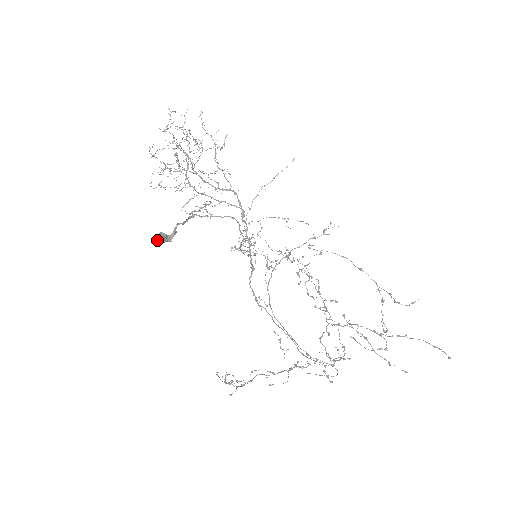
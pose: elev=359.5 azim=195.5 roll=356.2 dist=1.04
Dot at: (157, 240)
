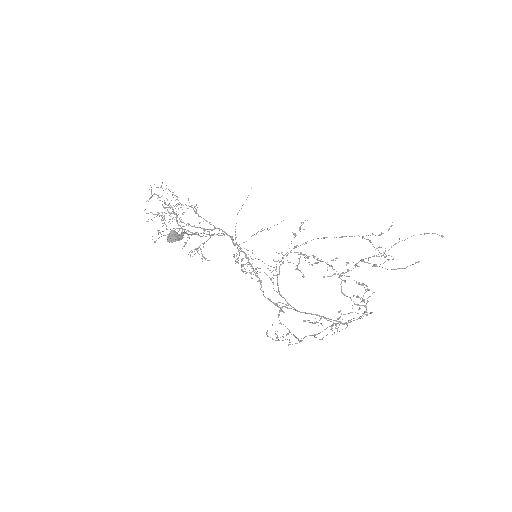
Dot at: (172, 237)
